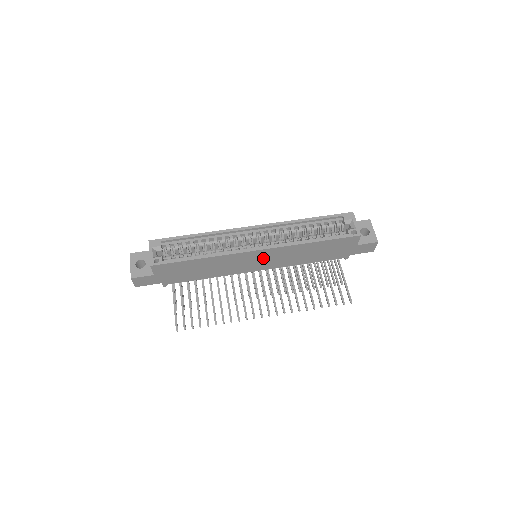
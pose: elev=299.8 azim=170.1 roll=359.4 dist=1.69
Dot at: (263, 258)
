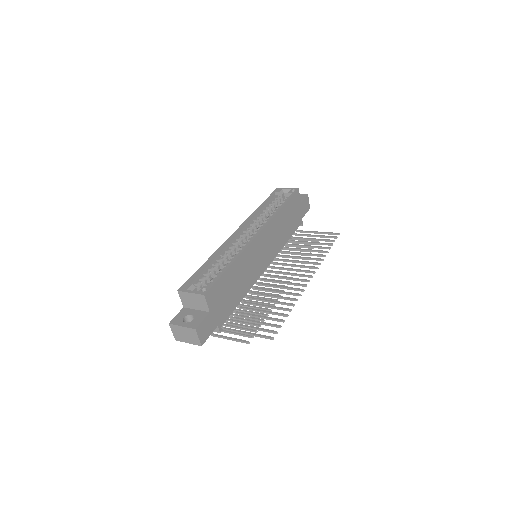
Dot at: (264, 245)
